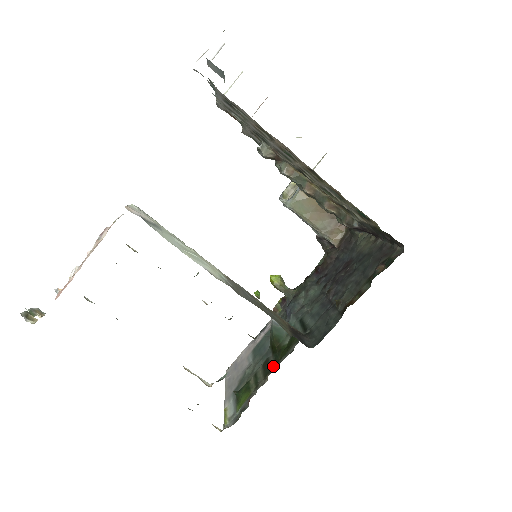
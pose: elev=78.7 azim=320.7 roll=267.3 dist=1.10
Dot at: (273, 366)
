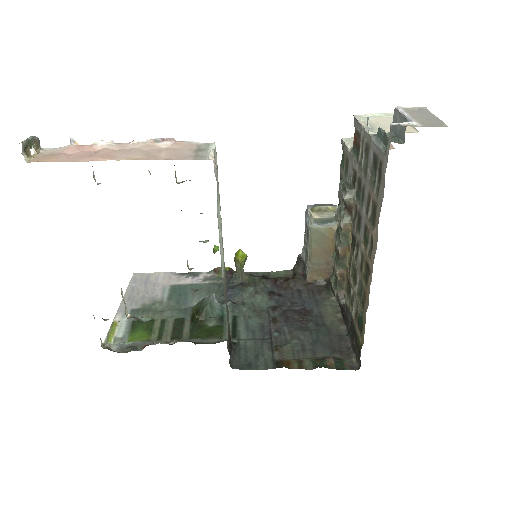
Dot at: (186, 336)
